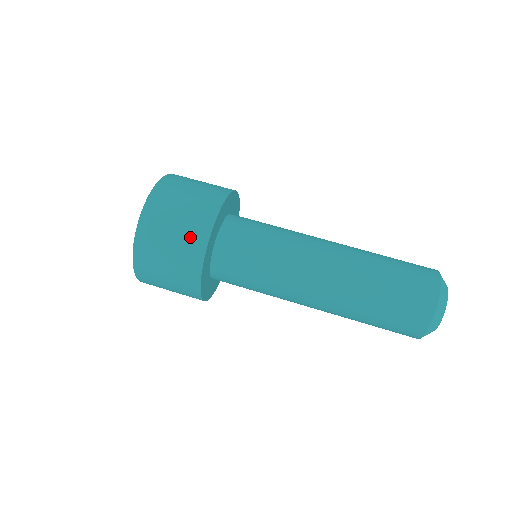
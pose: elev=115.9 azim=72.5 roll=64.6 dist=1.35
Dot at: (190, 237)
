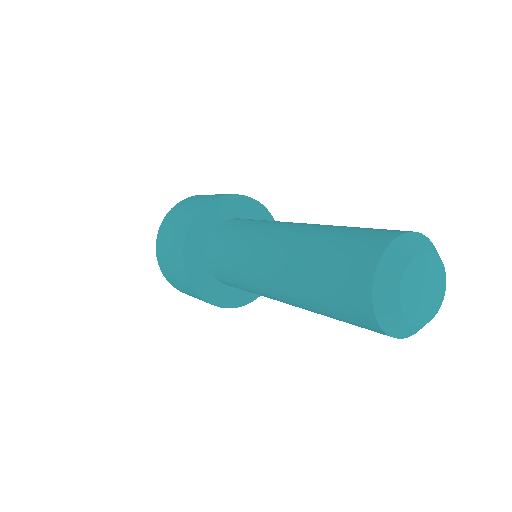
Dot at: occluded
